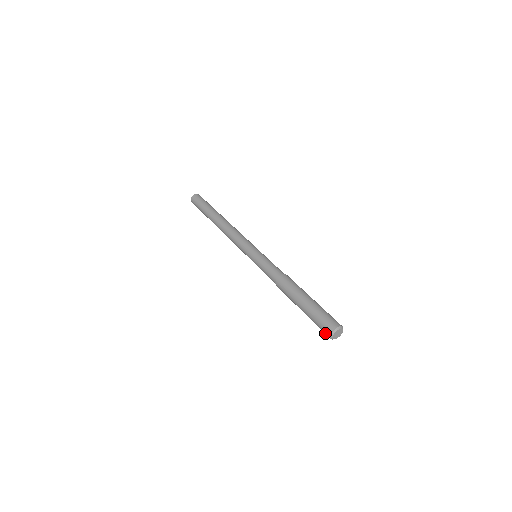
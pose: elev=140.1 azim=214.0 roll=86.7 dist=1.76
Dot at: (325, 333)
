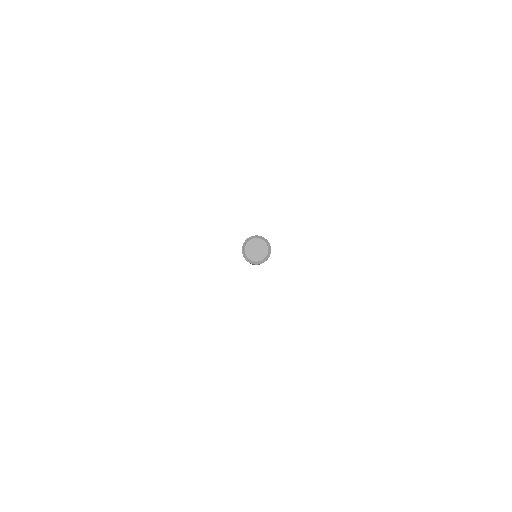
Dot at: occluded
